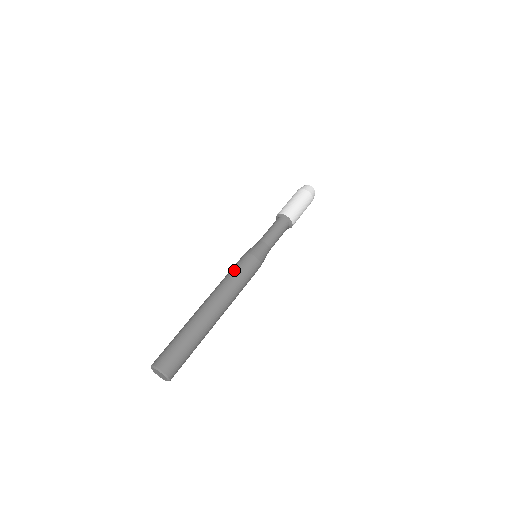
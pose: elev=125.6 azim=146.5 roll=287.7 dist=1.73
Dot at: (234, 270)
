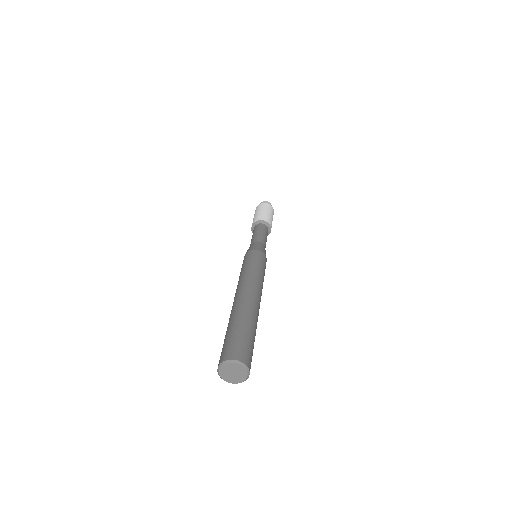
Dot at: (243, 267)
